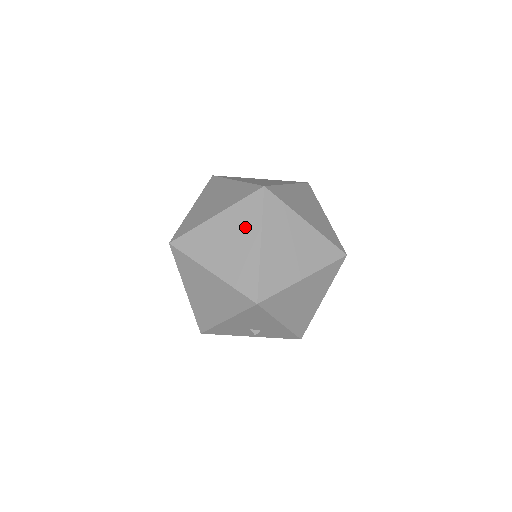
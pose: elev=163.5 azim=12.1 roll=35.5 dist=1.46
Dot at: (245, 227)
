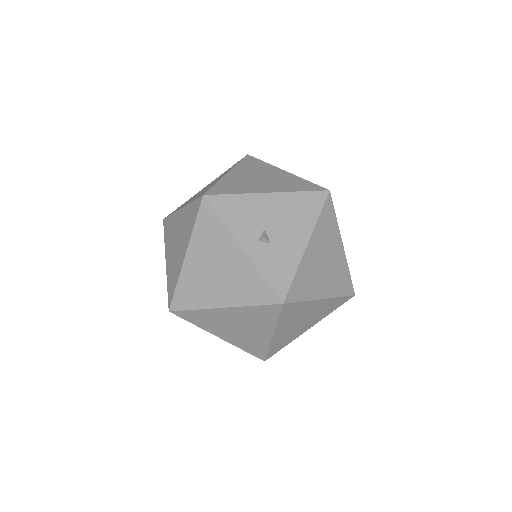
Dot at: occluded
